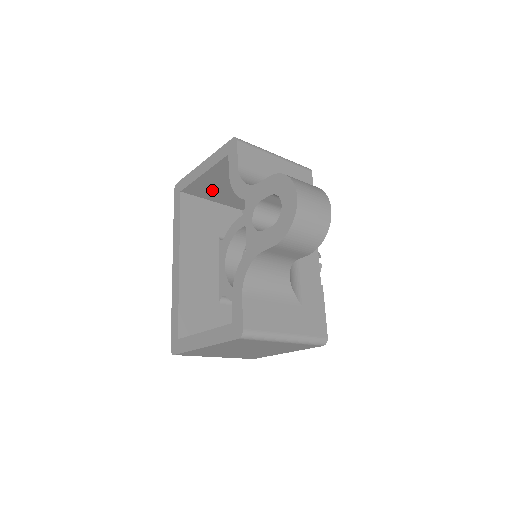
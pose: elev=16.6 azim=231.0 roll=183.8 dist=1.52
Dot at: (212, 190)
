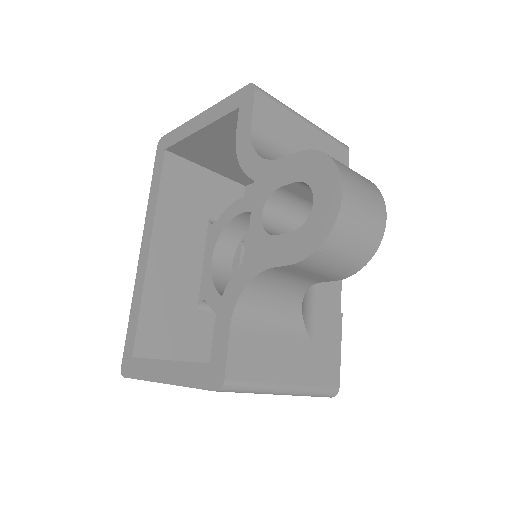
Dot at: (209, 154)
